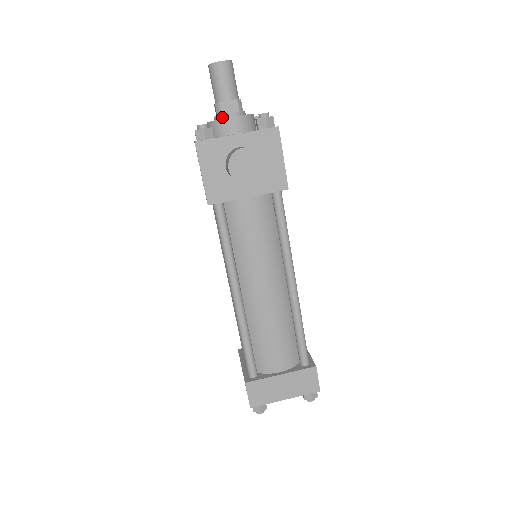
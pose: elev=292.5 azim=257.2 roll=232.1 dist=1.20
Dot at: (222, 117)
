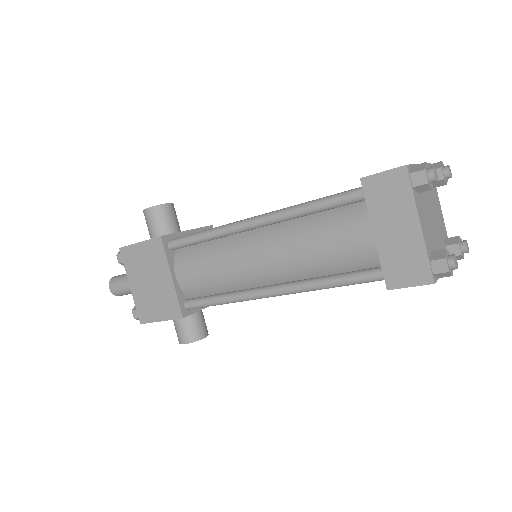
Dot at: occluded
